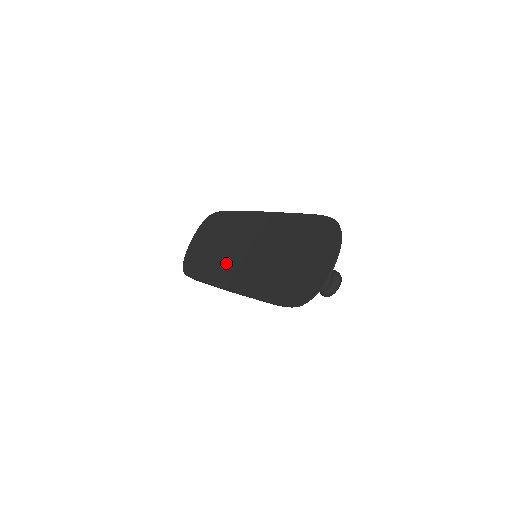
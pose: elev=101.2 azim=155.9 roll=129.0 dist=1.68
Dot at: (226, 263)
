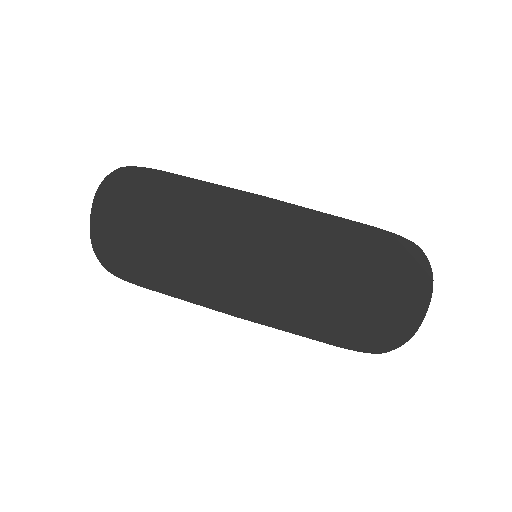
Dot at: (212, 273)
